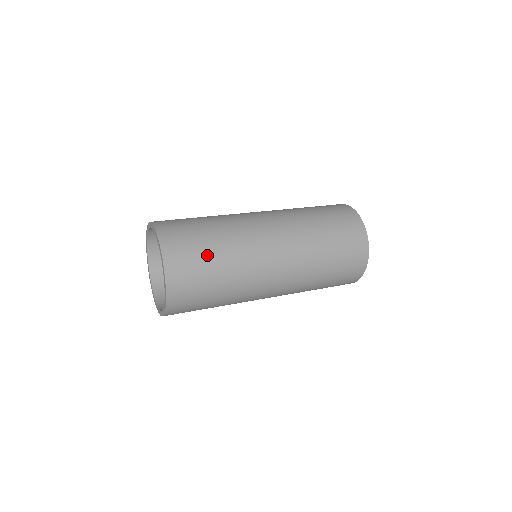
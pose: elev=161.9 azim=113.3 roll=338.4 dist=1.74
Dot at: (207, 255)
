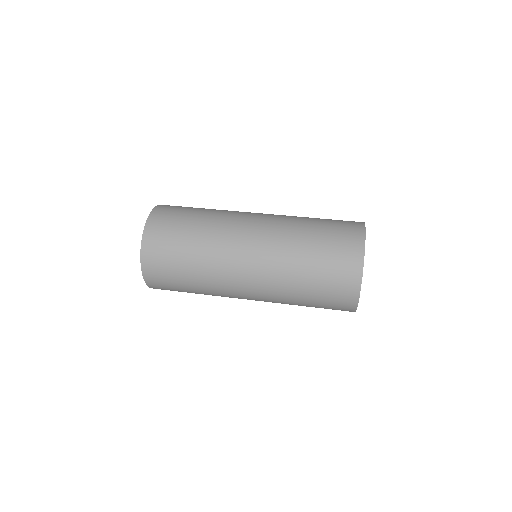
Dot at: (180, 250)
